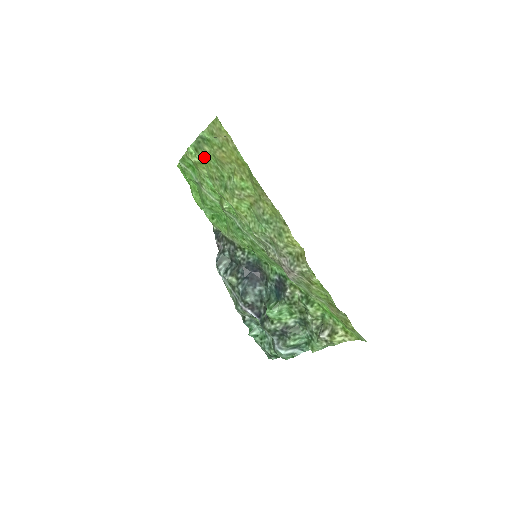
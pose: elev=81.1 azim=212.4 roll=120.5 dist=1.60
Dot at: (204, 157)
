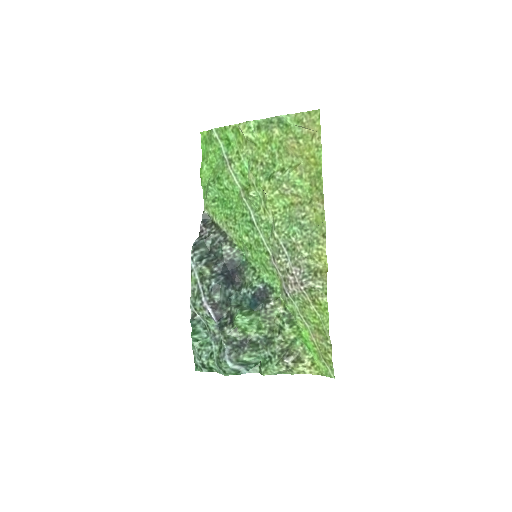
Dot at: (264, 138)
